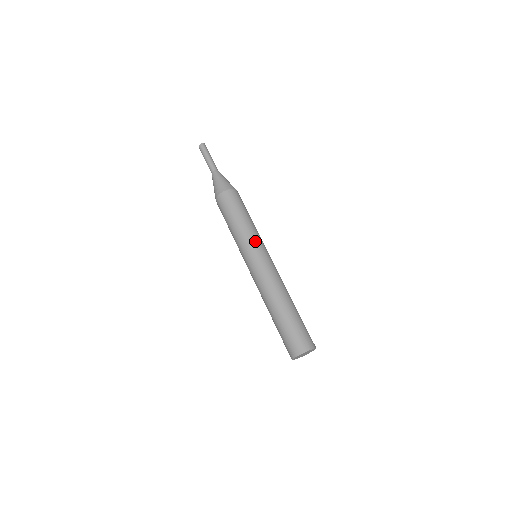
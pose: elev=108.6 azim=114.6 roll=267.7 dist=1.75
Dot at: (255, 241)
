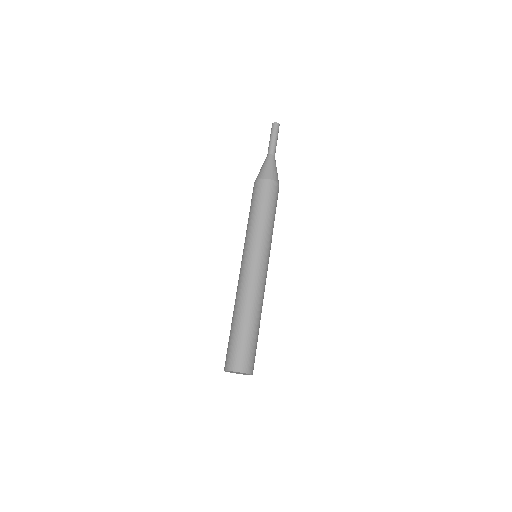
Dot at: (260, 241)
